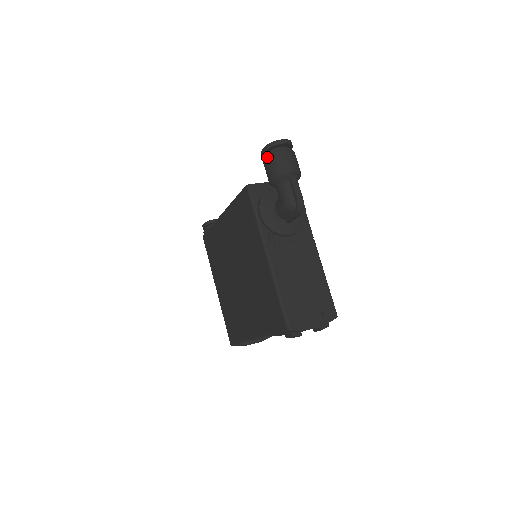
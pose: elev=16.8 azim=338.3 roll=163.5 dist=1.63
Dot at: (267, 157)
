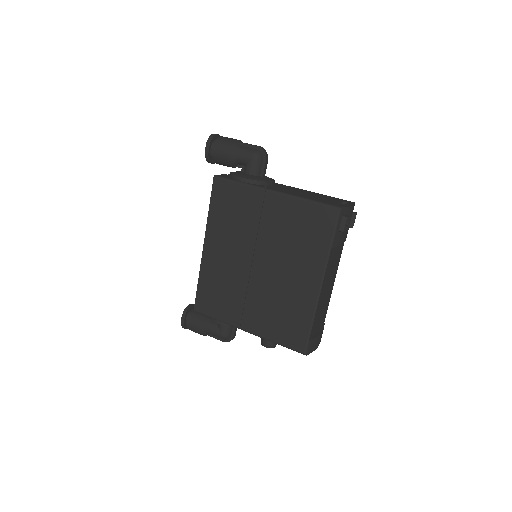
Dot at: (214, 146)
